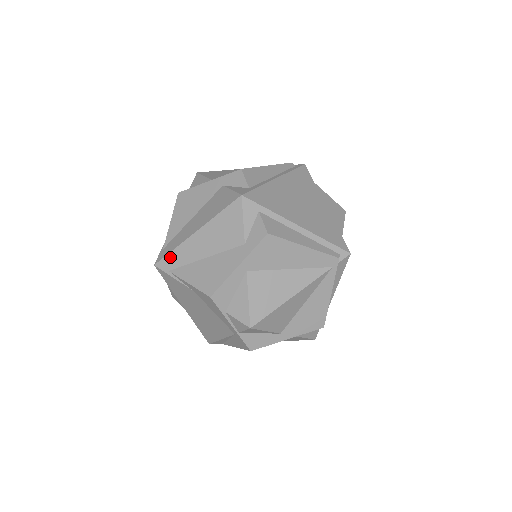
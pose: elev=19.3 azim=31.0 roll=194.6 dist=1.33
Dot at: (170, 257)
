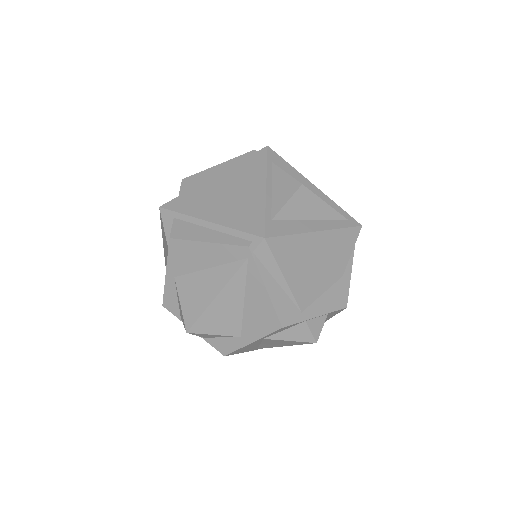
Dot at: occluded
